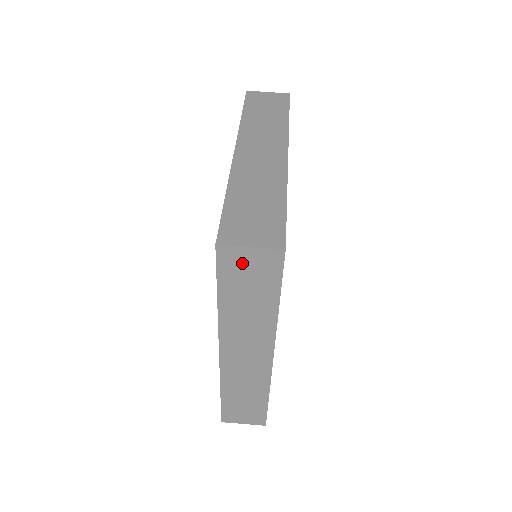
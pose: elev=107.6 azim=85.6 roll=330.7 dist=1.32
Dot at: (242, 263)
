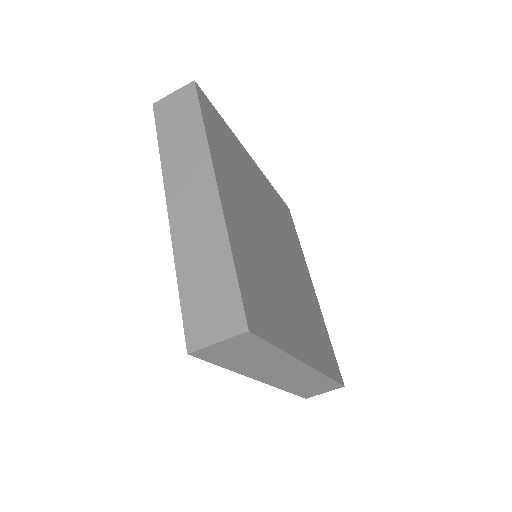
Dot at: (221, 350)
